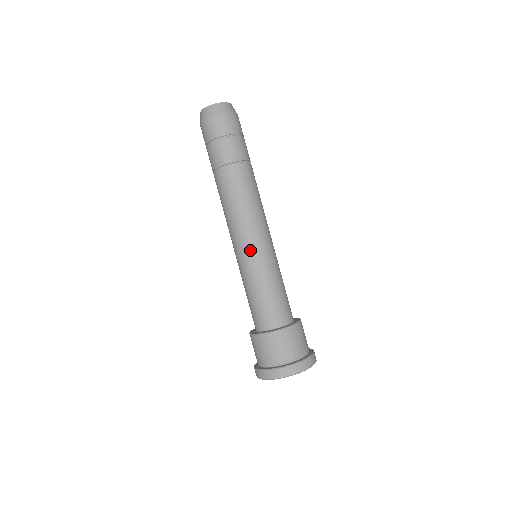
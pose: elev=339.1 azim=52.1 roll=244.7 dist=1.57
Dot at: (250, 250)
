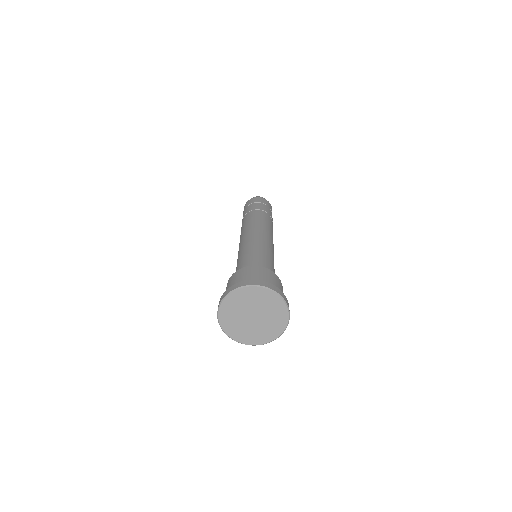
Dot at: (243, 242)
